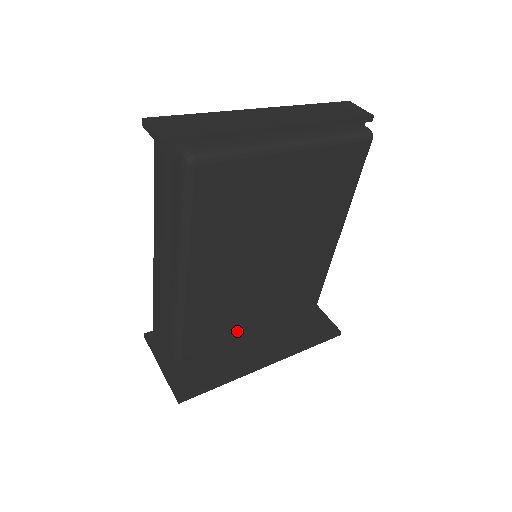
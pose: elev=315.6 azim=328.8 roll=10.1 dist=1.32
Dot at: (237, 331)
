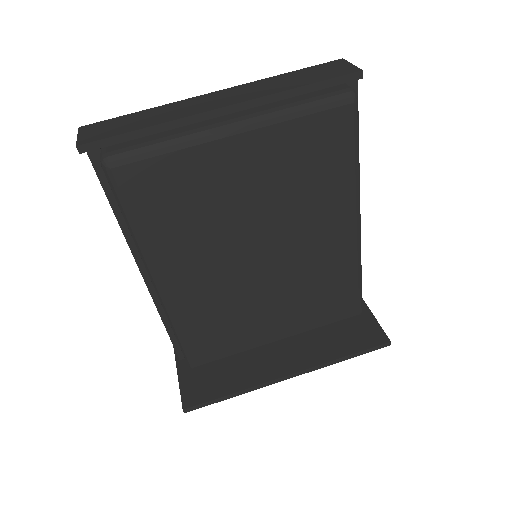
Dot at: (254, 338)
